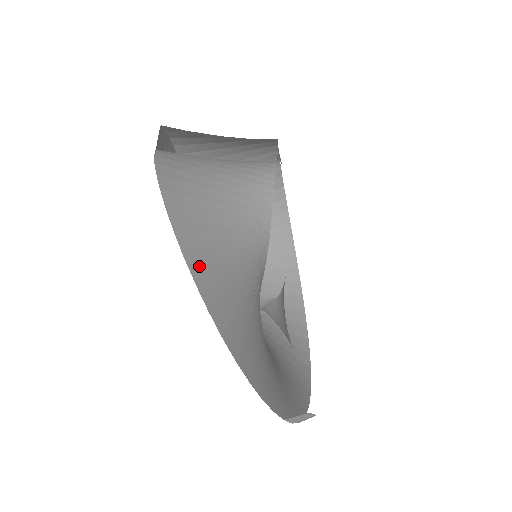
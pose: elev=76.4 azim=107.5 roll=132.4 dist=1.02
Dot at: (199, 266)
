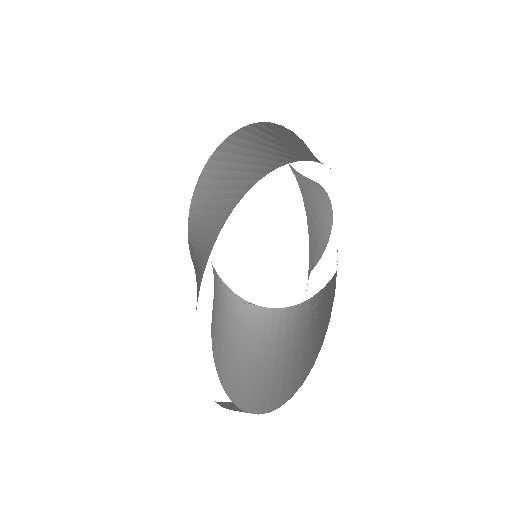
Dot at: occluded
